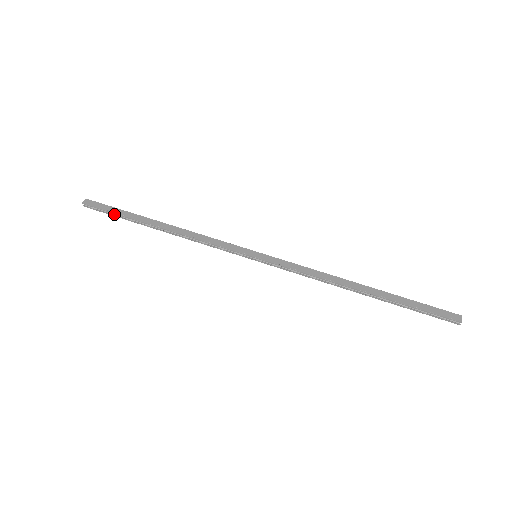
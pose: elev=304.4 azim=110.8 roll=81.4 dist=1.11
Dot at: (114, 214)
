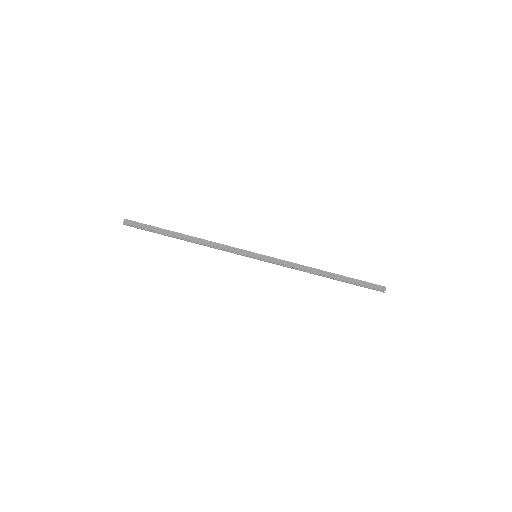
Dot at: (148, 230)
